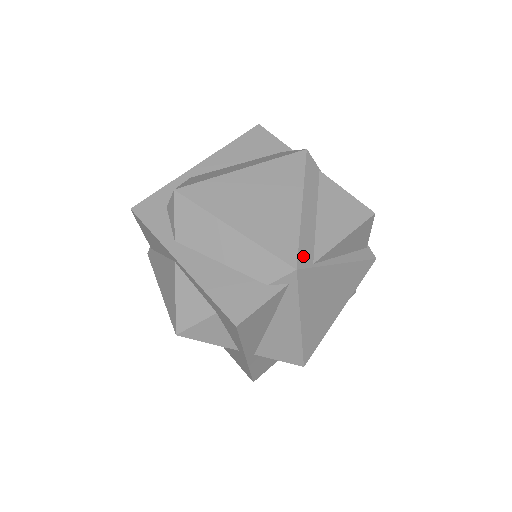
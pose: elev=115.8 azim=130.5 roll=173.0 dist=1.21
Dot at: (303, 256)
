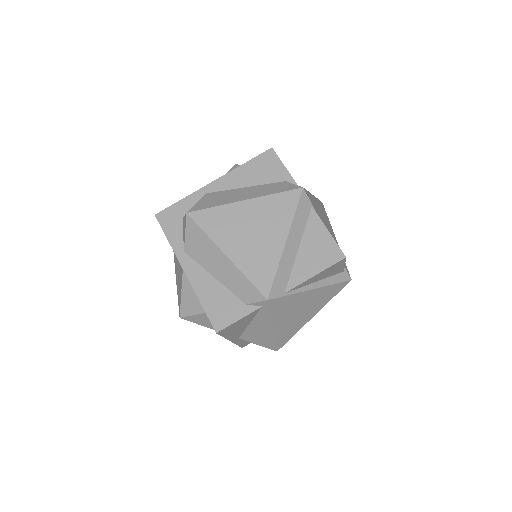
Dot at: (276, 288)
